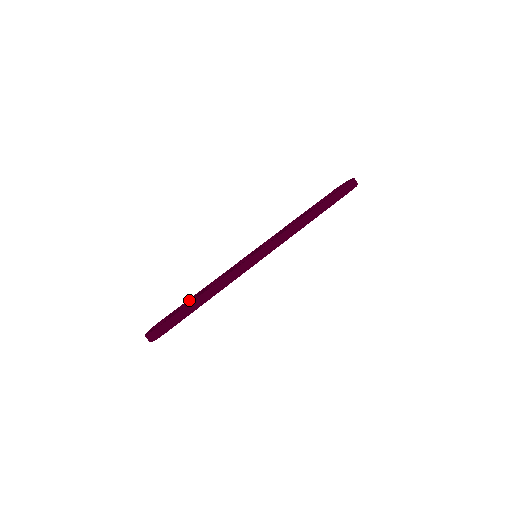
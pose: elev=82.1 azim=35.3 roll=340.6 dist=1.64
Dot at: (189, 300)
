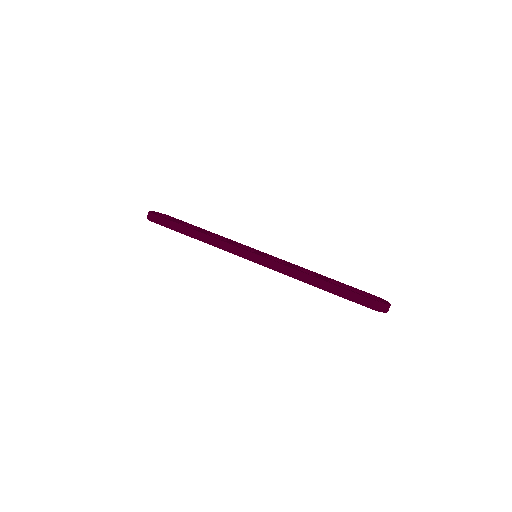
Dot at: (196, 227)
